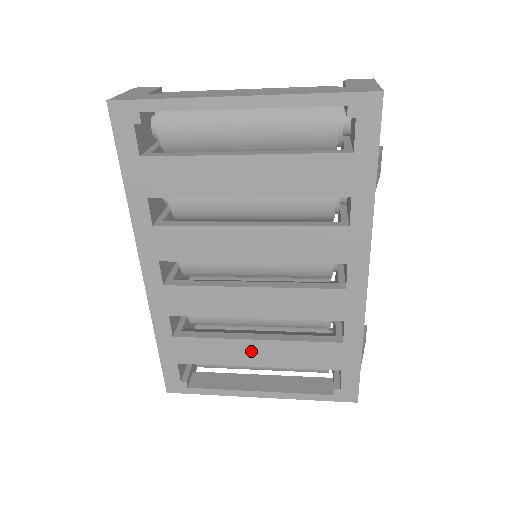
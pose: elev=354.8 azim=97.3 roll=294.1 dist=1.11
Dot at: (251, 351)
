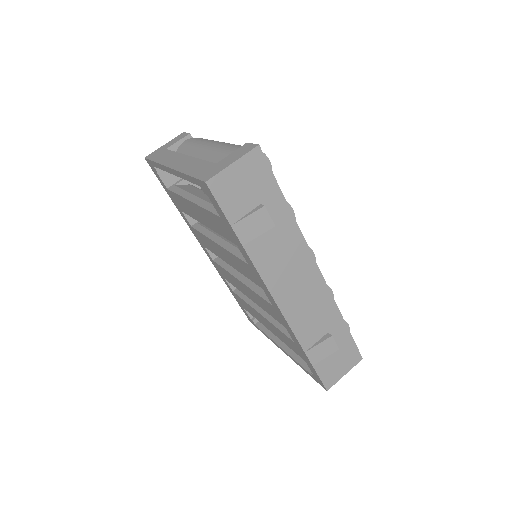
Dot at: (262, 319)
